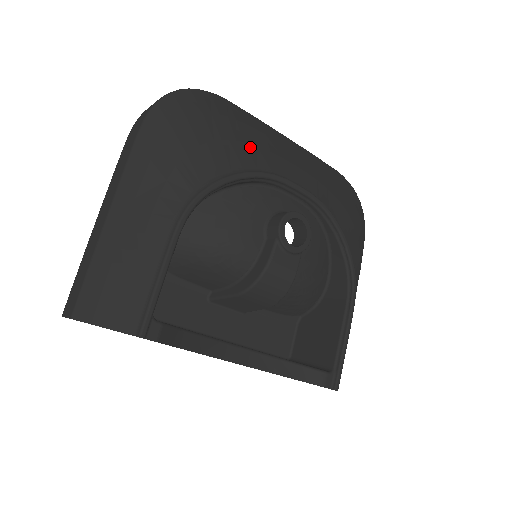
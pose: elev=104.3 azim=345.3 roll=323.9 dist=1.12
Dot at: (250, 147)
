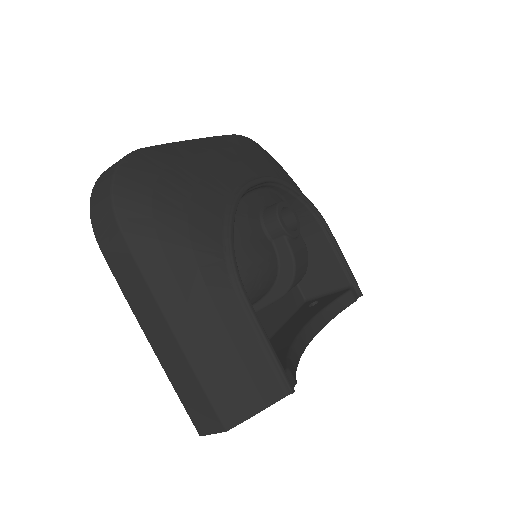
Dot at: (208, 179)
